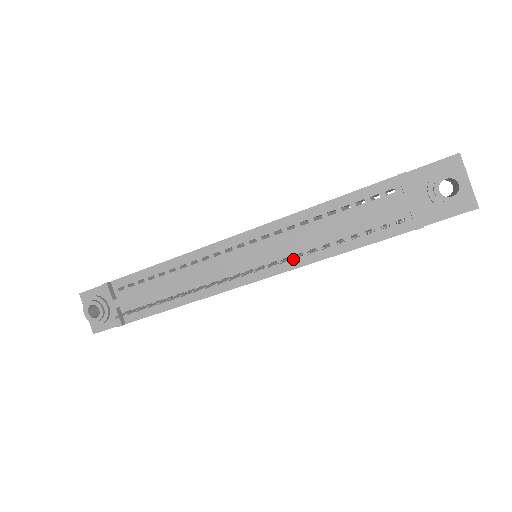
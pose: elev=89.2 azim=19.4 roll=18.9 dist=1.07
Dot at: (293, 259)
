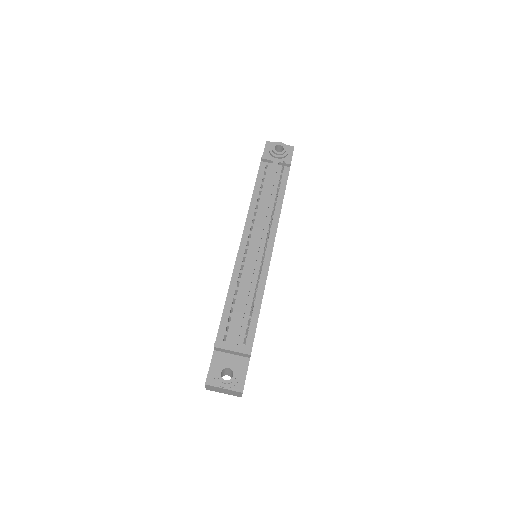
Dot at: (272, 222)
